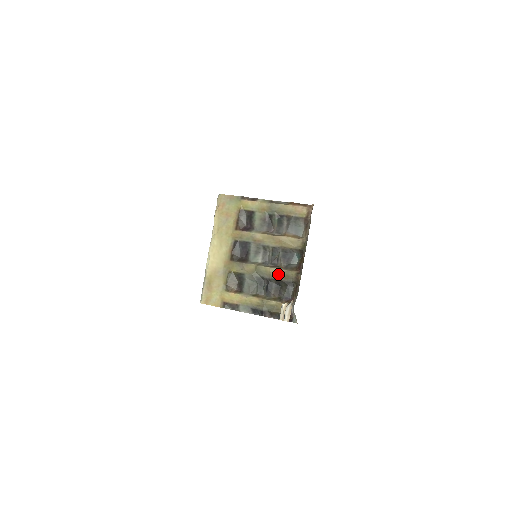
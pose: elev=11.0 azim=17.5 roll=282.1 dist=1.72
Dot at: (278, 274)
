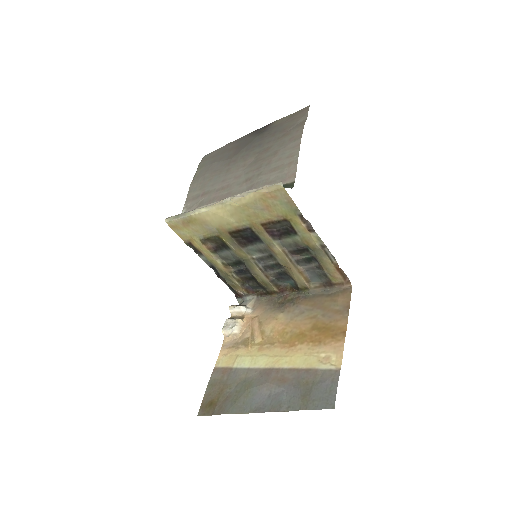
Dot at: (260, 277)
